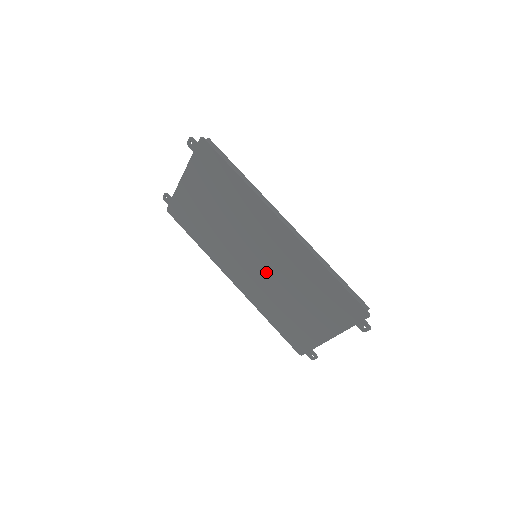
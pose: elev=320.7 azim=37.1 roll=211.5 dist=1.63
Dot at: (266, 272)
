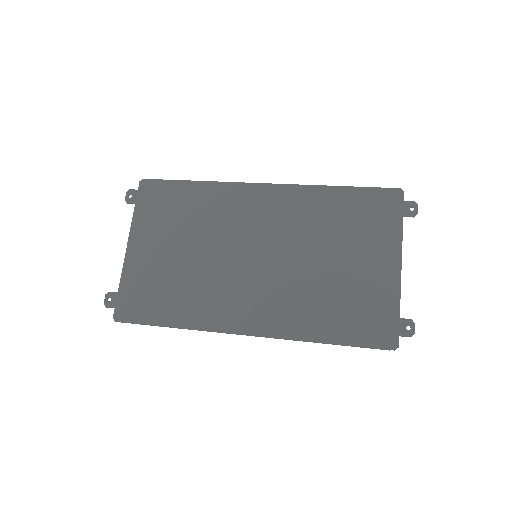
Dot at: (278, 263)
